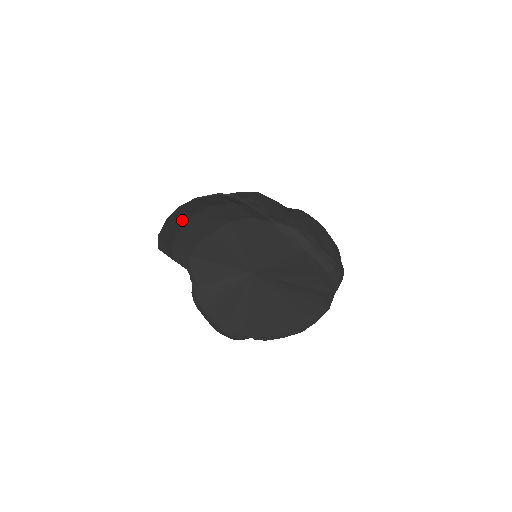
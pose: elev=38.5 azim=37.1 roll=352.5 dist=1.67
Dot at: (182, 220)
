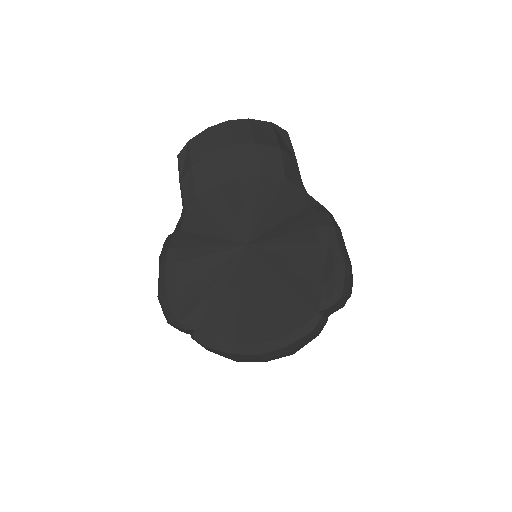
Dot at: (220, 143)
